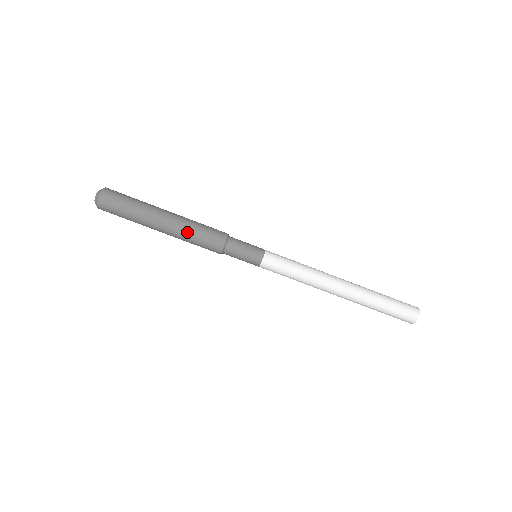
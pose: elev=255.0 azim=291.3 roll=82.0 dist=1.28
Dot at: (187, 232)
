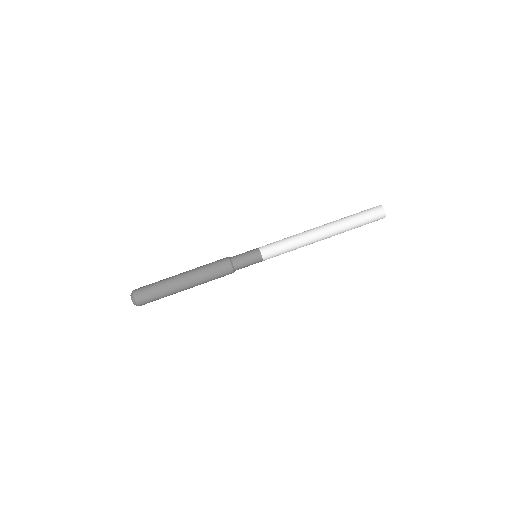
Dot at: (205, 280)
